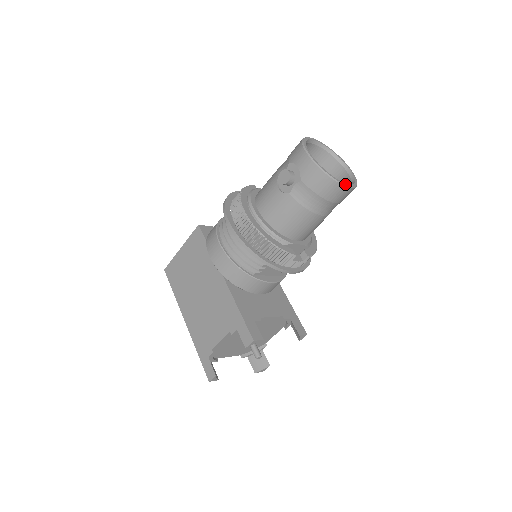
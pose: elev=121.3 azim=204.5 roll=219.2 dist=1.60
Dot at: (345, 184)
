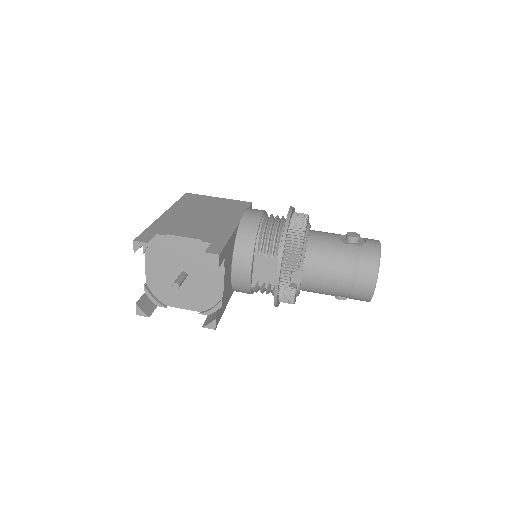
Dot at: occluded
